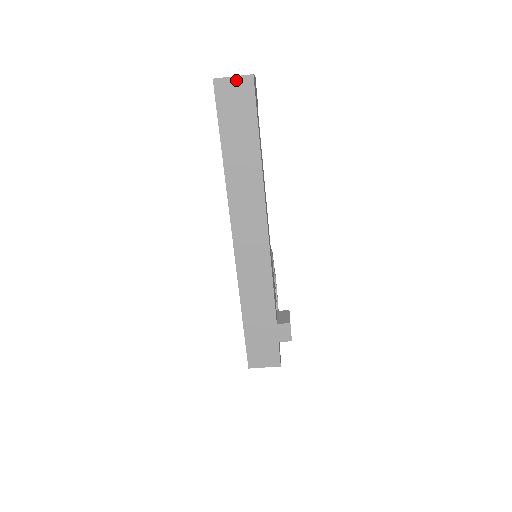
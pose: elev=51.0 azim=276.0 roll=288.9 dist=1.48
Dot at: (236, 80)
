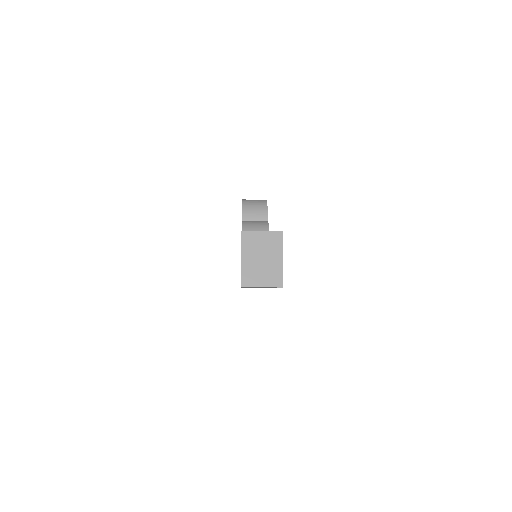
Dot at: (264, 287)
